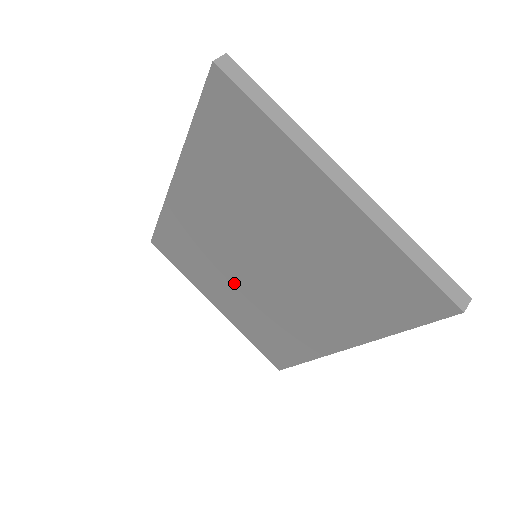
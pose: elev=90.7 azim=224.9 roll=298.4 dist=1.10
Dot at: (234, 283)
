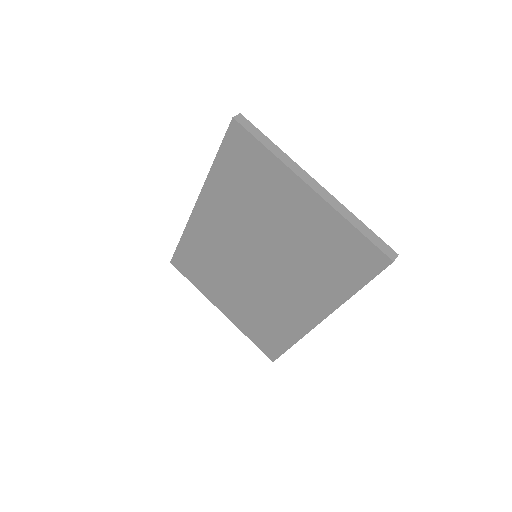
Dot at: (238, 283)
